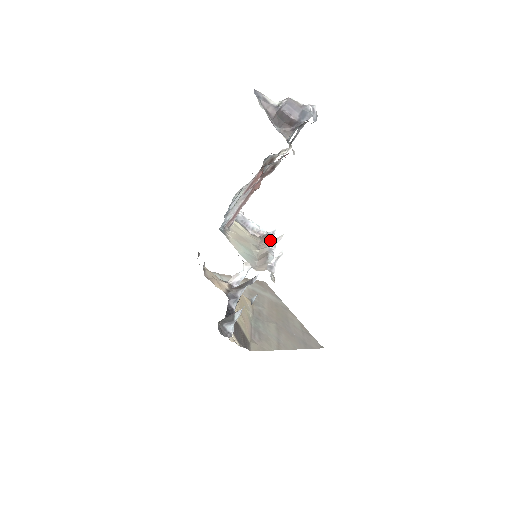
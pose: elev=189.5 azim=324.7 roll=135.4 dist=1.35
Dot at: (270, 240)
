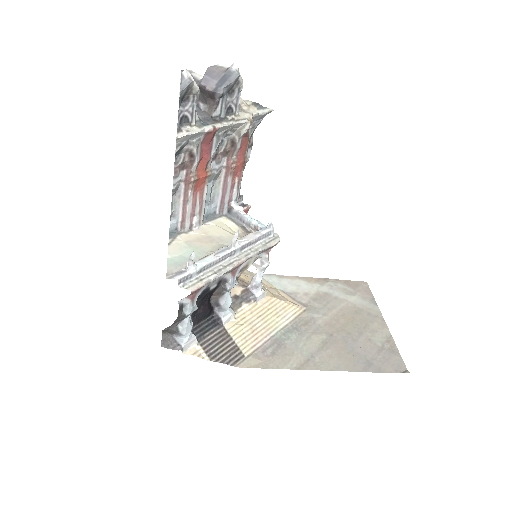
Dot at: (246, 237)
